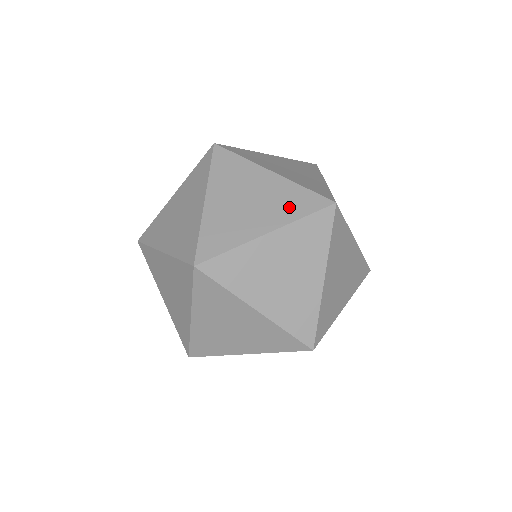
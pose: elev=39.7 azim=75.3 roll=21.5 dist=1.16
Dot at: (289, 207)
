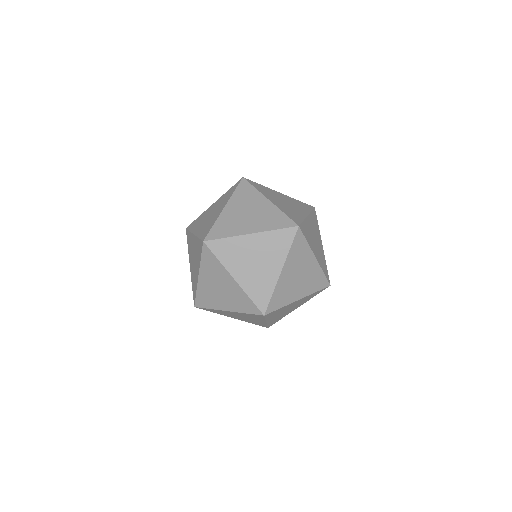
Dot at: (270, 222)
